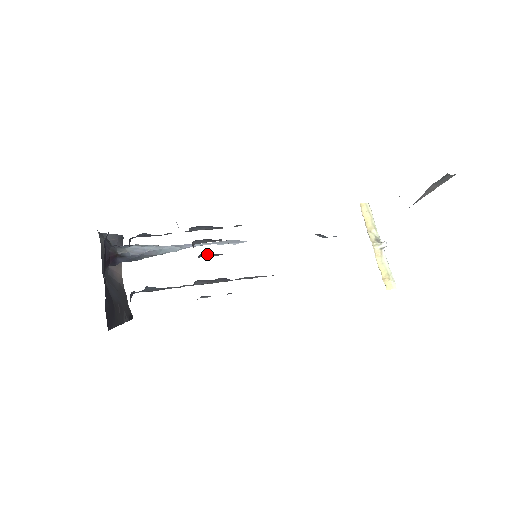
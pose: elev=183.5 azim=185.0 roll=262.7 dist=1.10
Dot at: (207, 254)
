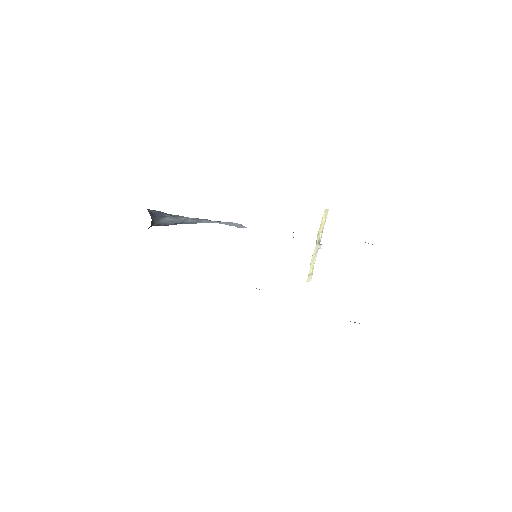
Dot at: occluded
